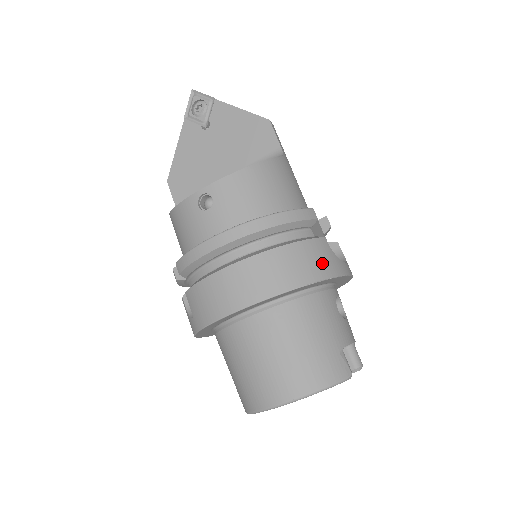
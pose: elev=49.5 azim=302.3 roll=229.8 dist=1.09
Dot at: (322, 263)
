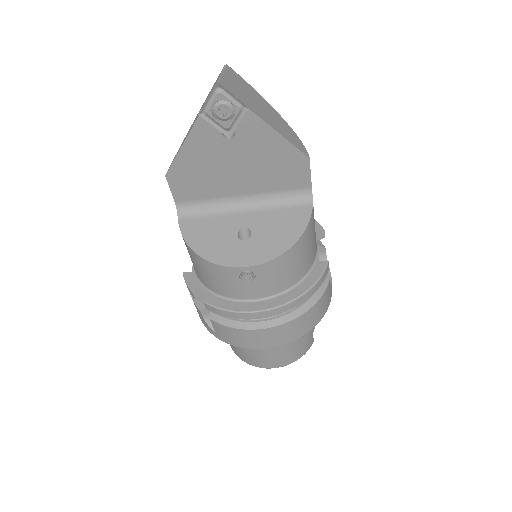
Dot at: (325, 305)
